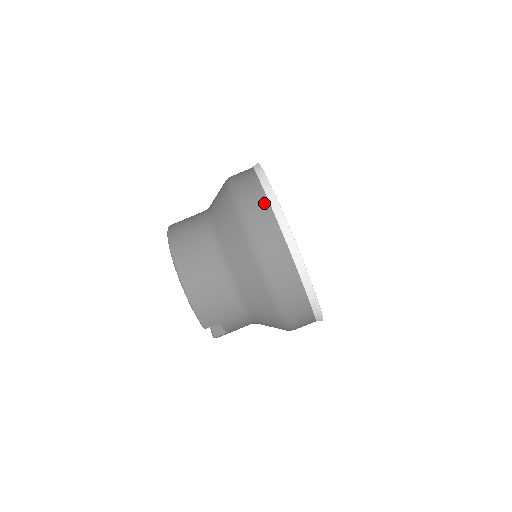
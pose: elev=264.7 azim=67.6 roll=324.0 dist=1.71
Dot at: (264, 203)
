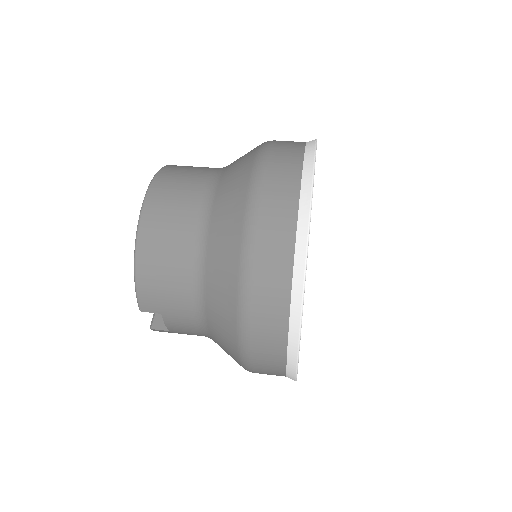
Dot at: (293, 184)
